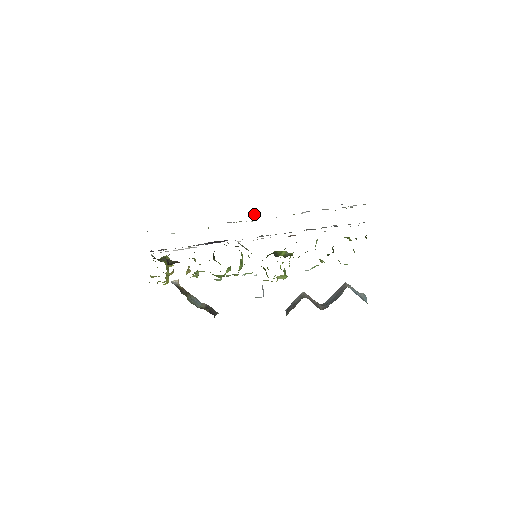
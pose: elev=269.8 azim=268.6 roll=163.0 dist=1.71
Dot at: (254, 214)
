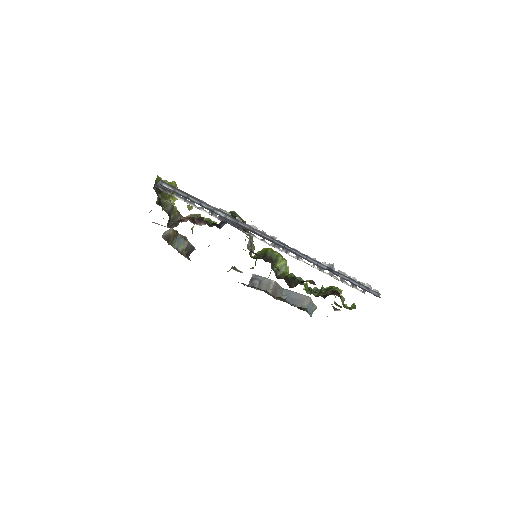
Dot at: (280, 246)
